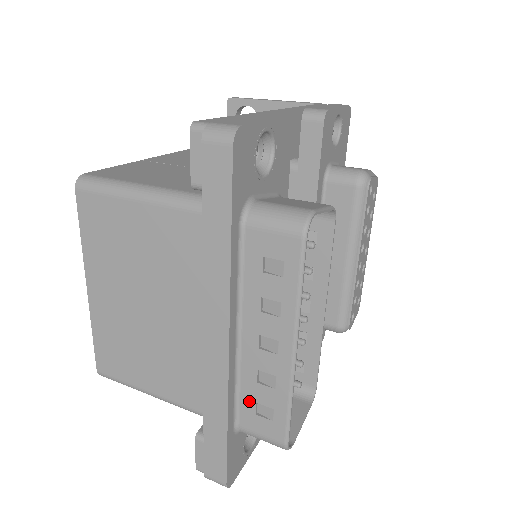
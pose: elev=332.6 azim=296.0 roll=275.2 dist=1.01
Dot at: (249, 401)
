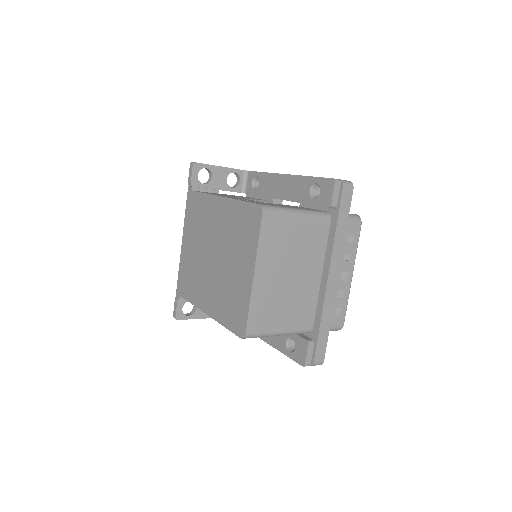
Dot at: occluded
